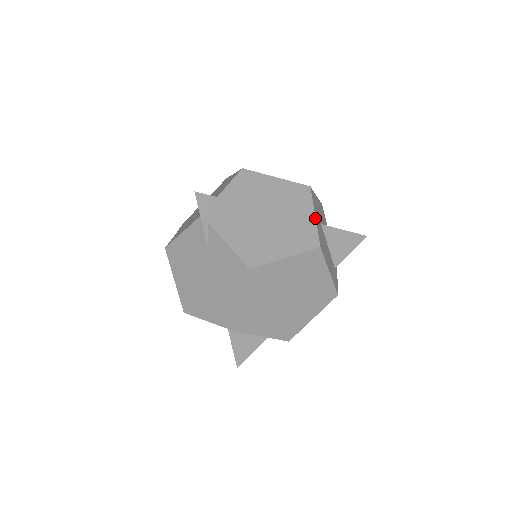
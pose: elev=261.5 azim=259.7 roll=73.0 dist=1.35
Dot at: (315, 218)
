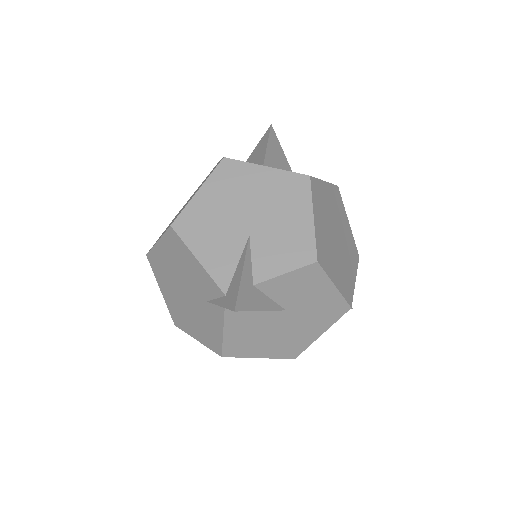
Dot at: occluded
